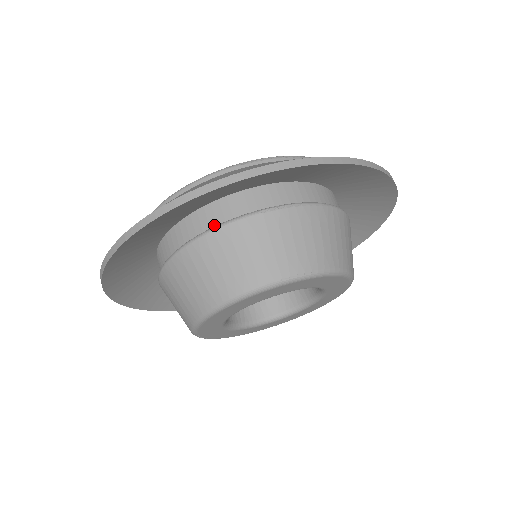
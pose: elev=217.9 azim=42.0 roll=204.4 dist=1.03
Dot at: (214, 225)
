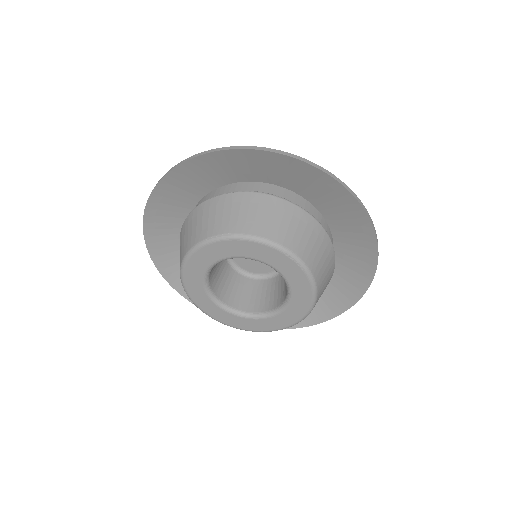
Dot at: occluded
